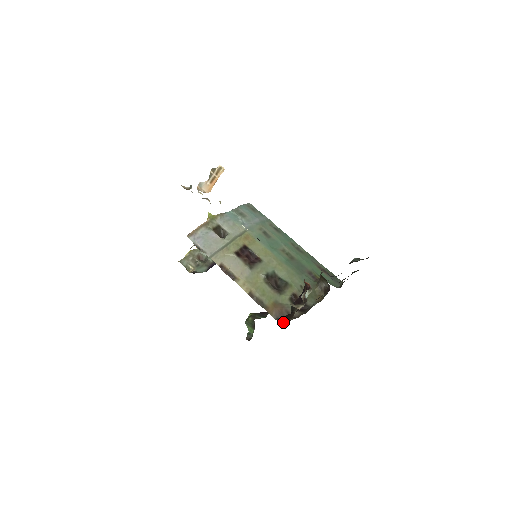
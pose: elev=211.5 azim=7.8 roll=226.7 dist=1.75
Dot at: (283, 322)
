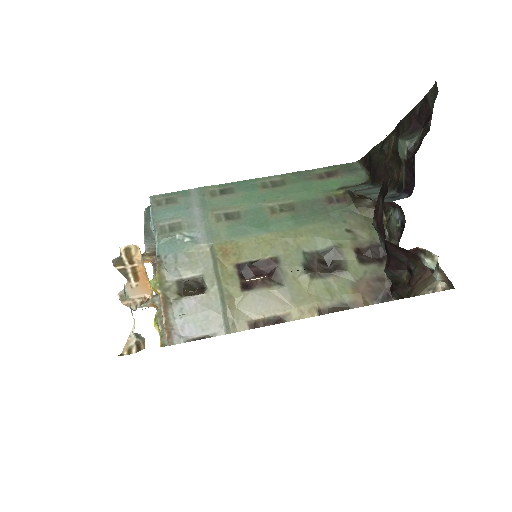
Dot at: (387, 296)
